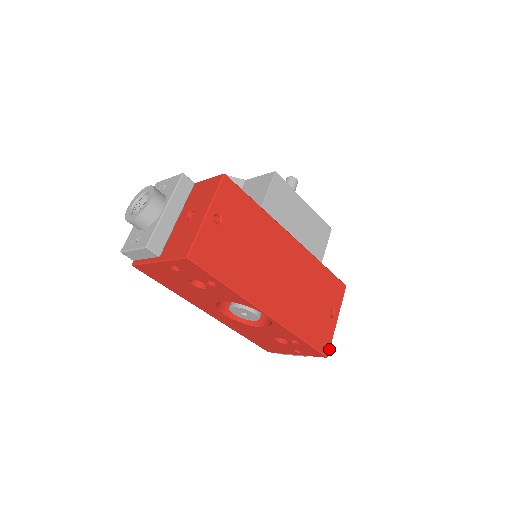
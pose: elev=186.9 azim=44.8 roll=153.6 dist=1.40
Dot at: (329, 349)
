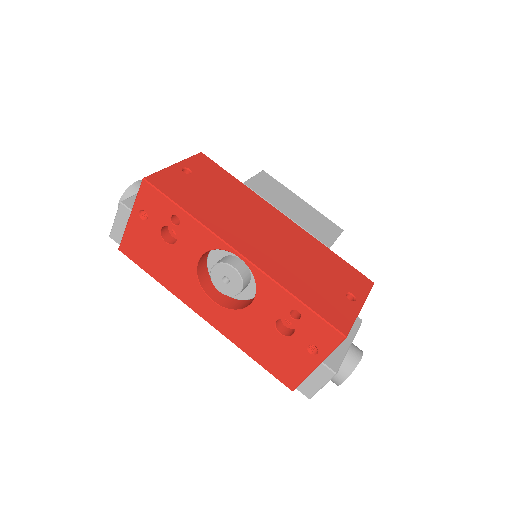
Dot at: (348, 329)
